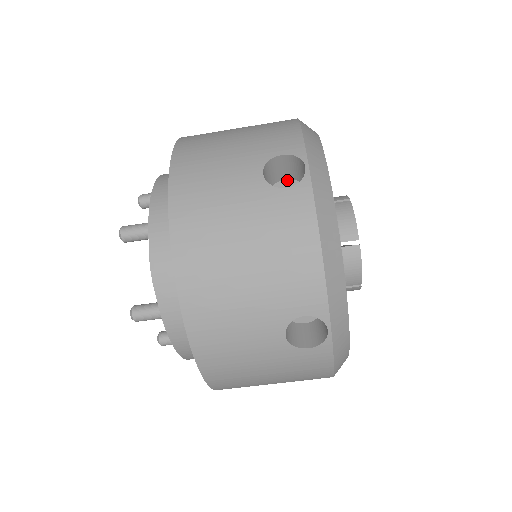
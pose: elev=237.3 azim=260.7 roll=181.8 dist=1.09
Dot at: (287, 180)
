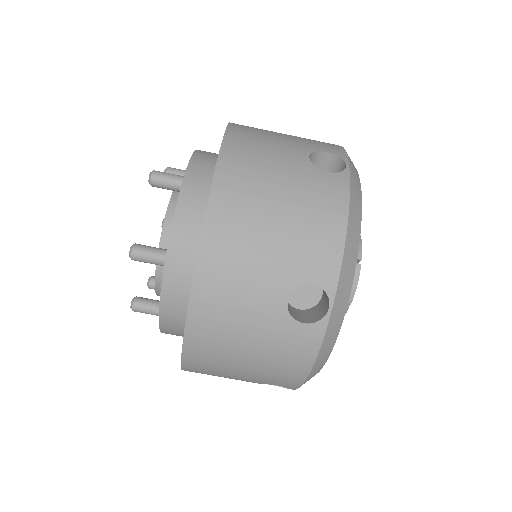
Dot at: occluded
